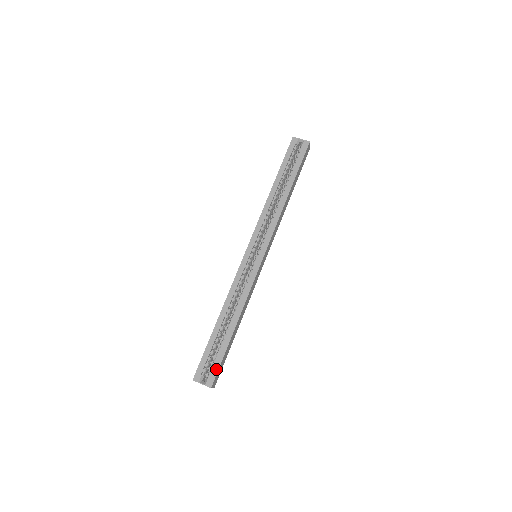
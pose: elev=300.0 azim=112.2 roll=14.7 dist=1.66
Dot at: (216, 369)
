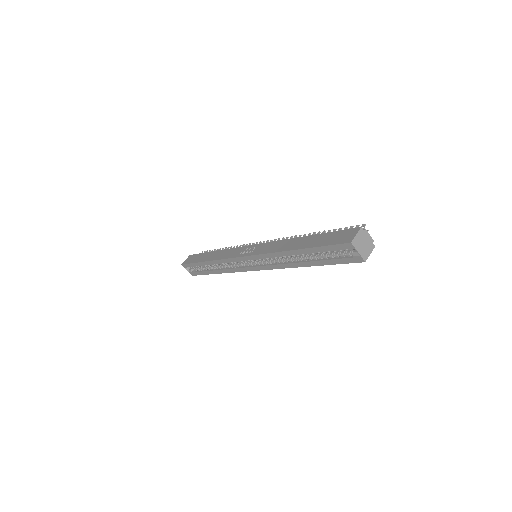
Dot at: (197, 274)
